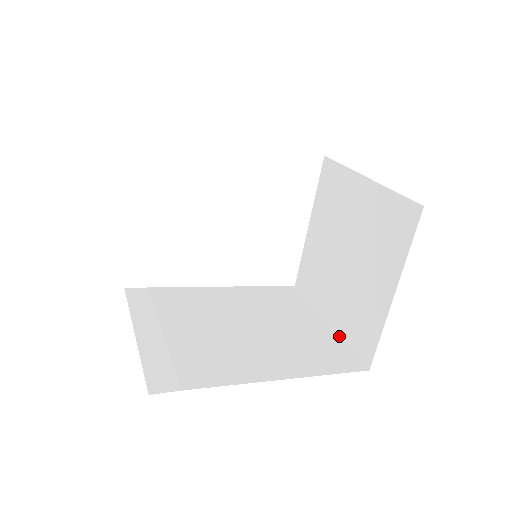
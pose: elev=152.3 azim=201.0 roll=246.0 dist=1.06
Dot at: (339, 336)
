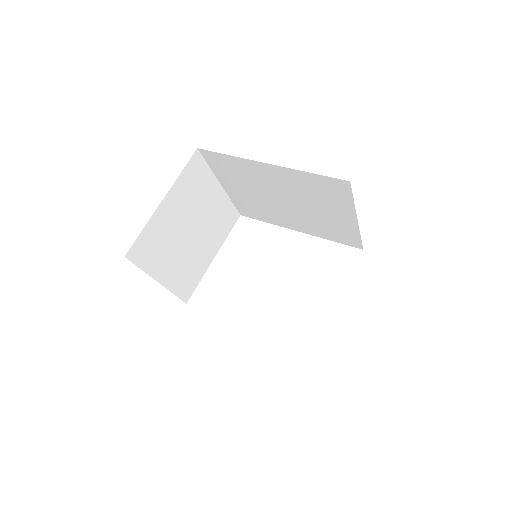
Dot at: occluded
